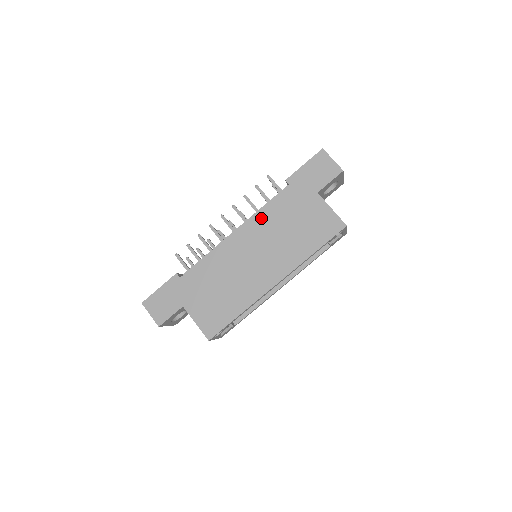
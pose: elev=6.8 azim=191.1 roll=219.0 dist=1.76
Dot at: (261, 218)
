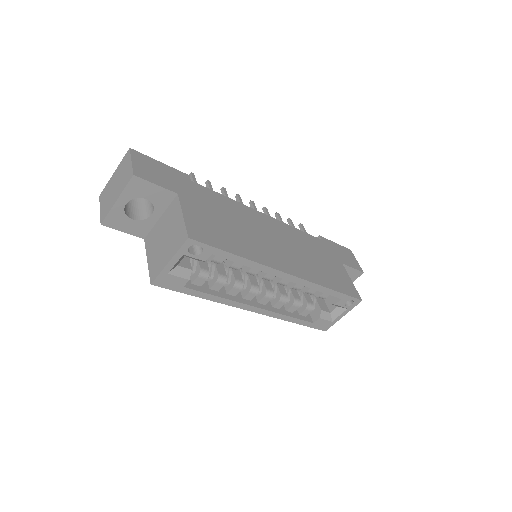
Dot at: (292, 231)
